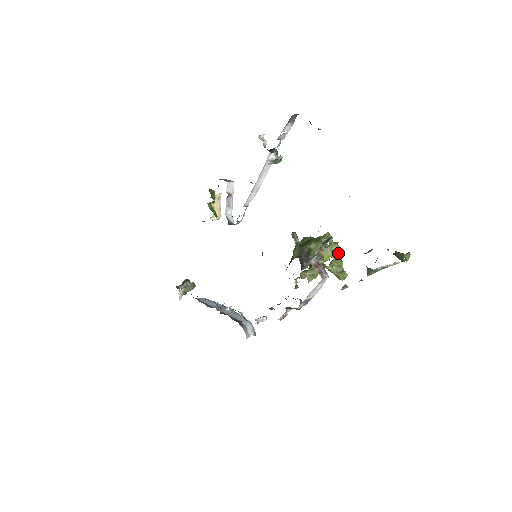
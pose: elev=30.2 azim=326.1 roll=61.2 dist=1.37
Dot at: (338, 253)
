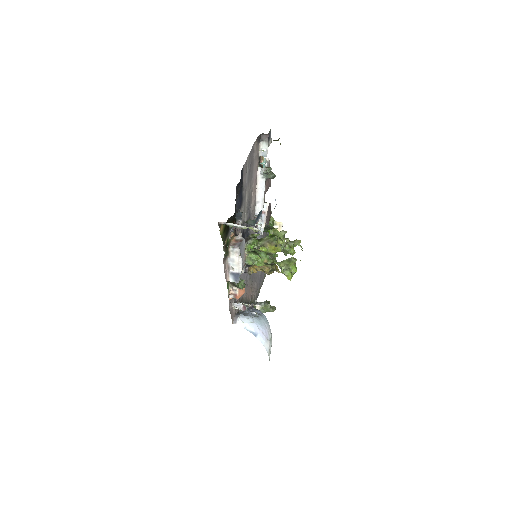
Dot at: (278, 247)
